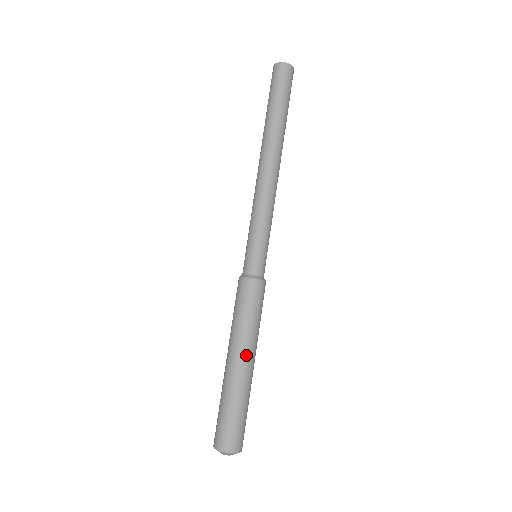
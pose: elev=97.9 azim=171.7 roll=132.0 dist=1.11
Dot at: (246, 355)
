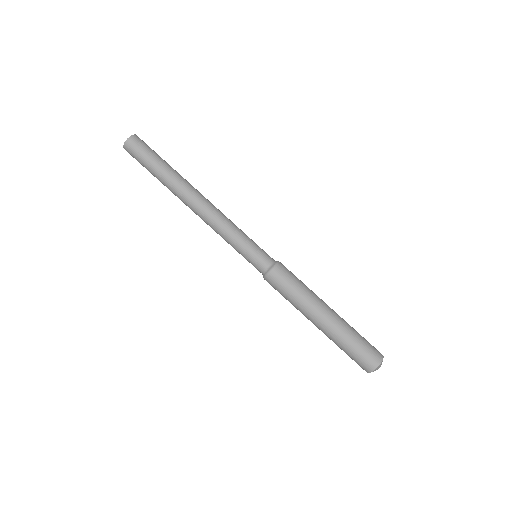
Dot at: (314, 318)
